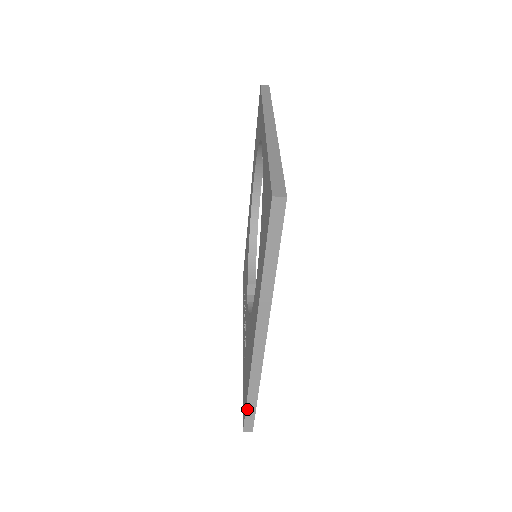
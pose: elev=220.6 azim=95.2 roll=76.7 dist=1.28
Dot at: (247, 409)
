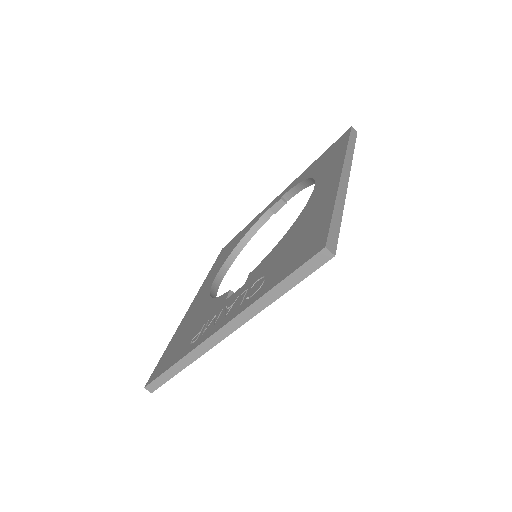
Dot at: (332, 222)
